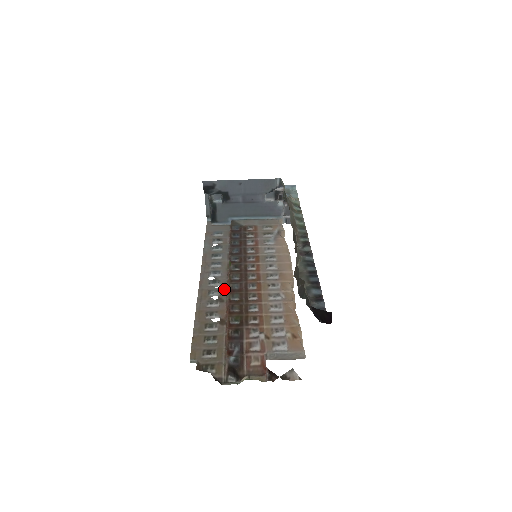
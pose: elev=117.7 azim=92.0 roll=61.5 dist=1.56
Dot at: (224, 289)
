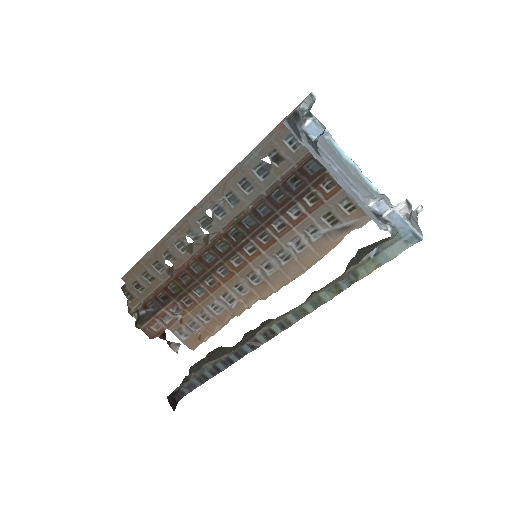
Dot at: (205, 241)
